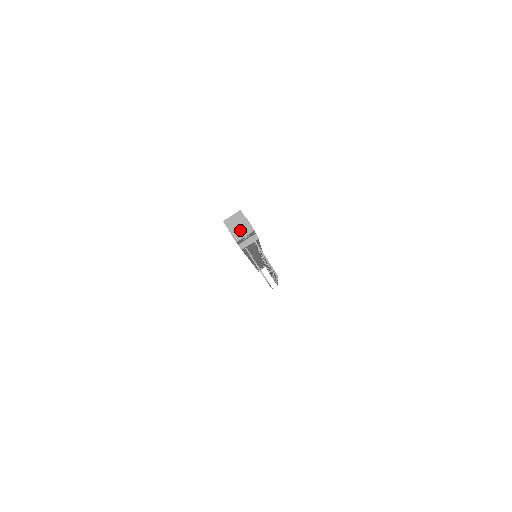
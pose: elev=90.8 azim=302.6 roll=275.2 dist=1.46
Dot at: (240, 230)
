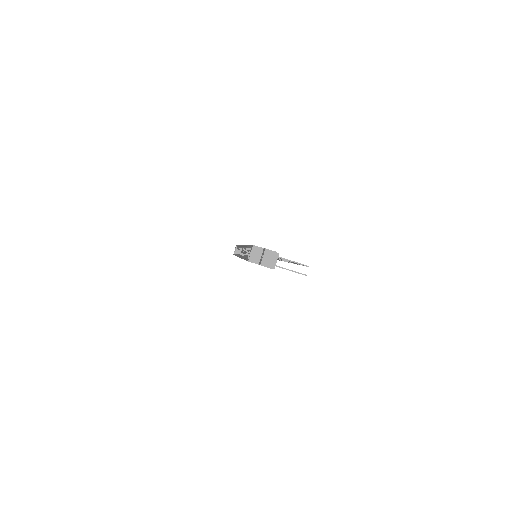
Dot at: (267, 259)
